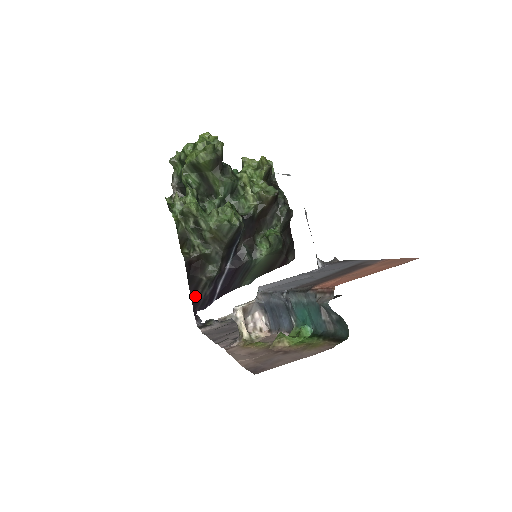
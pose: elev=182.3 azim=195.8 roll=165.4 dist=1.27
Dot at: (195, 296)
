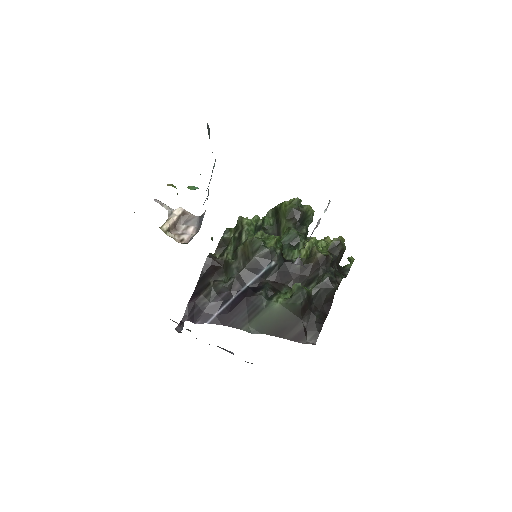
Dot at: (194, 299)
